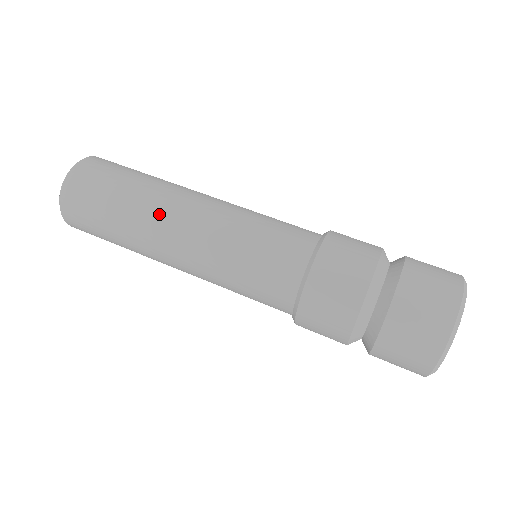
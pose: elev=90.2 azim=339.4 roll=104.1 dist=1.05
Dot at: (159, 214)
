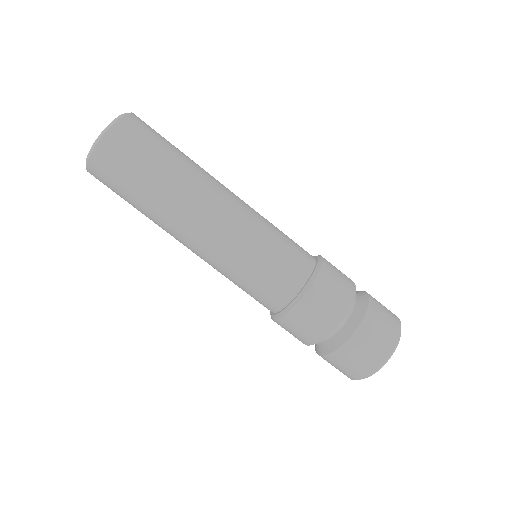
Dot at: (198, 196)
